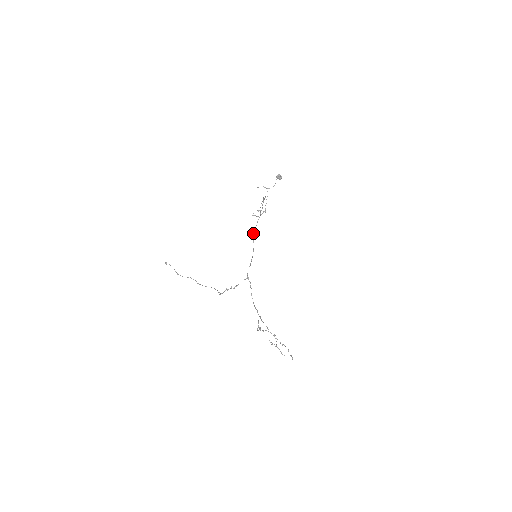
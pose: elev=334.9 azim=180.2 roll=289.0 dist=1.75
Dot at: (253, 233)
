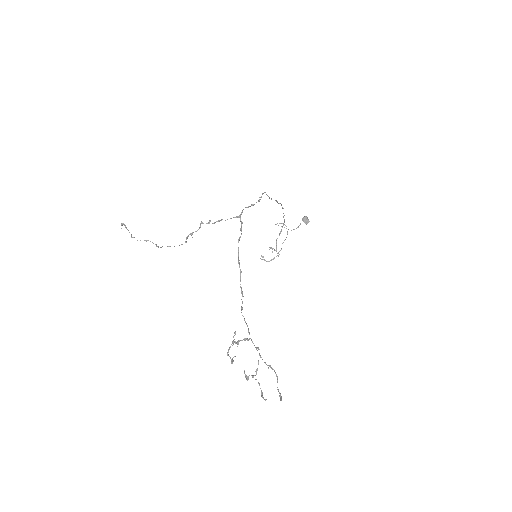
Dot at: occluded
